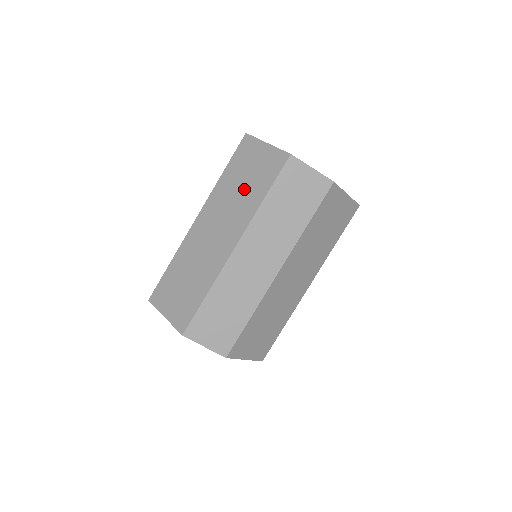
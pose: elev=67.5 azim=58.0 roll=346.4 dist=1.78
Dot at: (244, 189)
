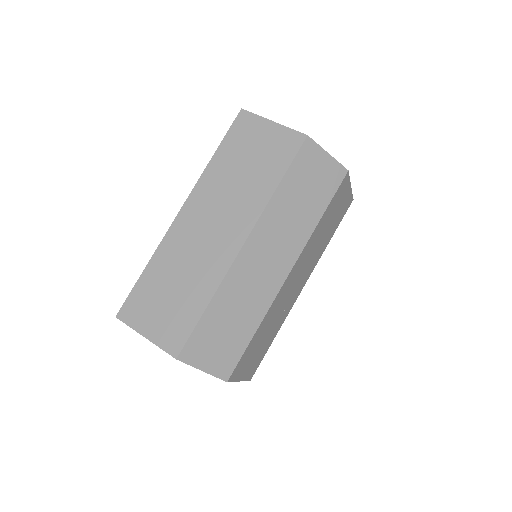
Dot at: (248, 175)
